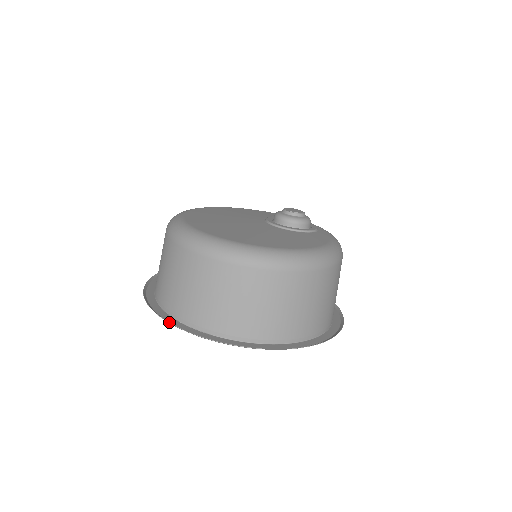
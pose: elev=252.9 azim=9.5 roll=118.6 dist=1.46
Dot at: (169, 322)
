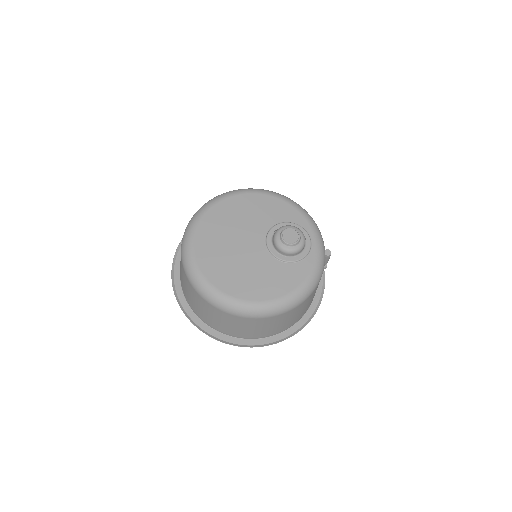
Dot at: (179, 300)
